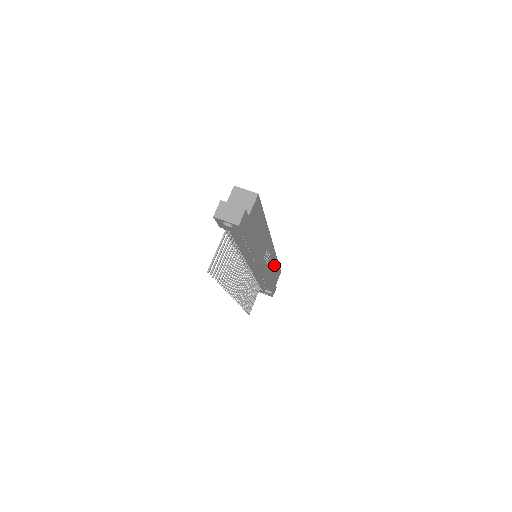
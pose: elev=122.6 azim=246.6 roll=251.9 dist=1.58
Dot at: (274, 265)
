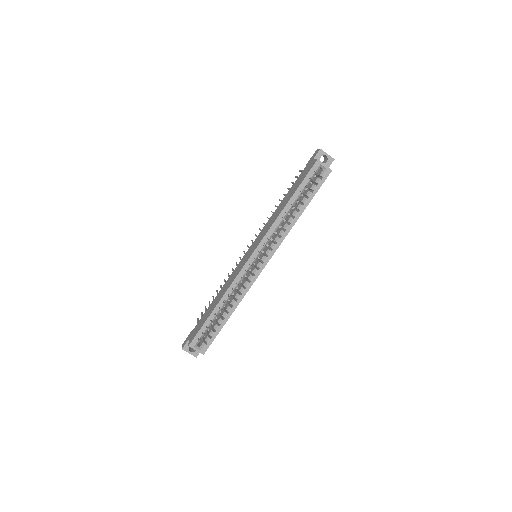
Dot at: occluded
